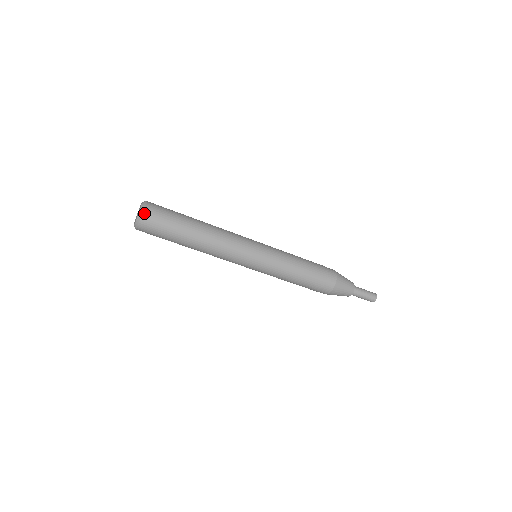
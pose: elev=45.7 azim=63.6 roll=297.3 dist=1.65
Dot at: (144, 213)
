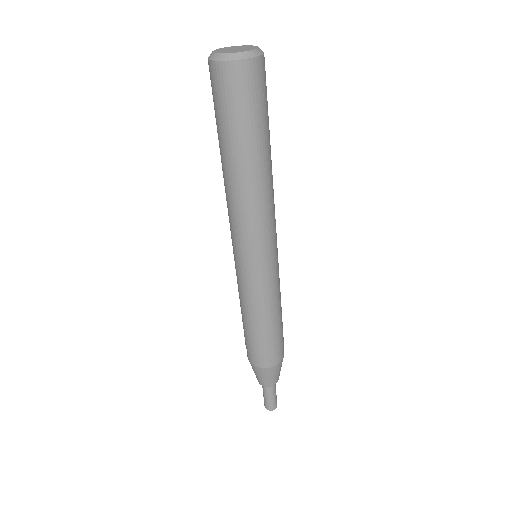
Dot at: occluded
